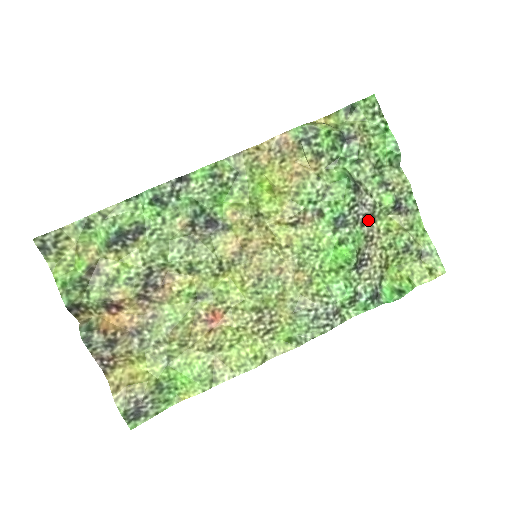
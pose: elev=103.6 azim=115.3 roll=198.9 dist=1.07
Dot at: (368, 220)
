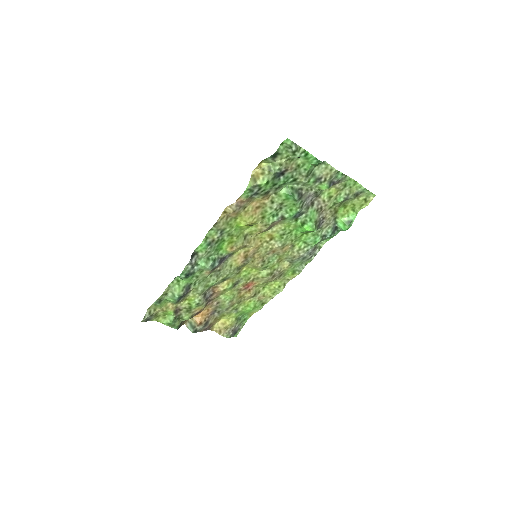
Dot at: (315, 199)
